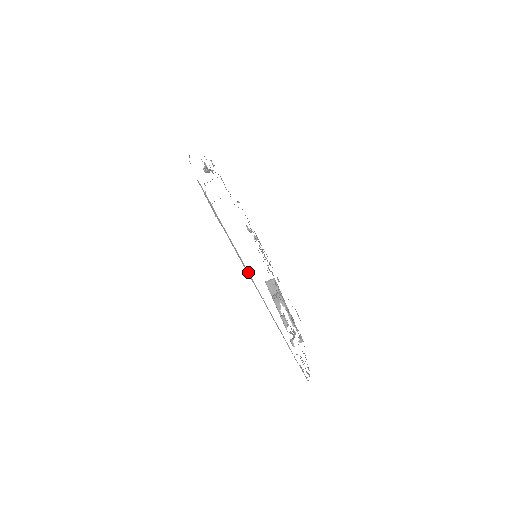
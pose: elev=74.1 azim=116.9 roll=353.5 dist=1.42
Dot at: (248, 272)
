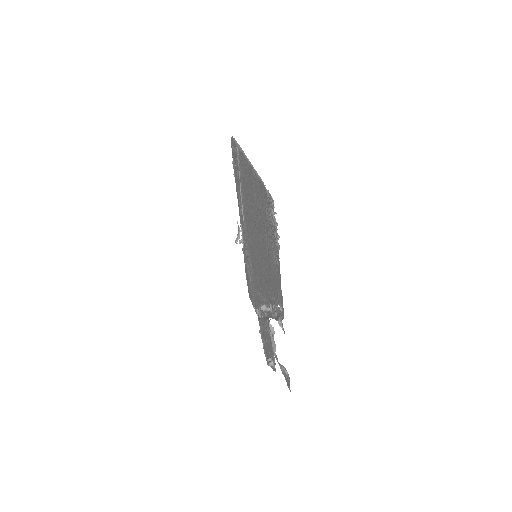
Dot at: (246, 157)
